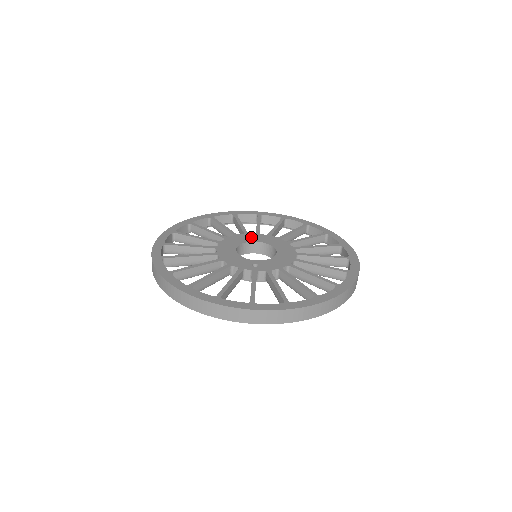
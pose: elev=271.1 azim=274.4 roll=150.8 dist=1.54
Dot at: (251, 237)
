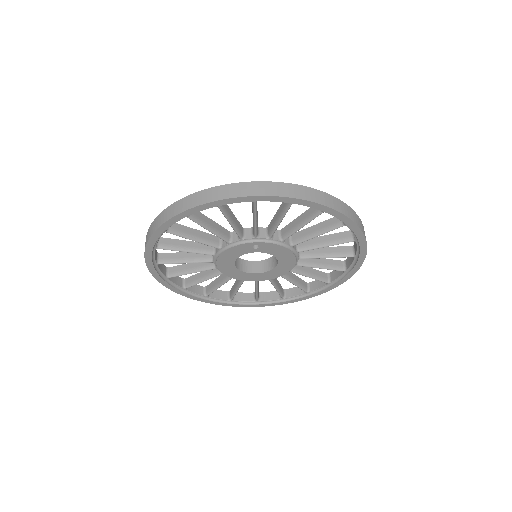
Dot at: occluded
